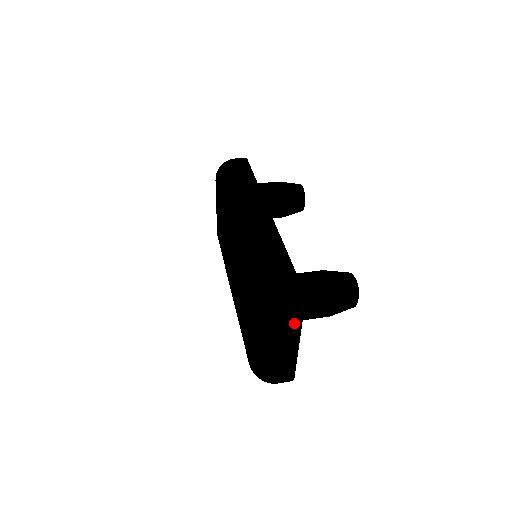
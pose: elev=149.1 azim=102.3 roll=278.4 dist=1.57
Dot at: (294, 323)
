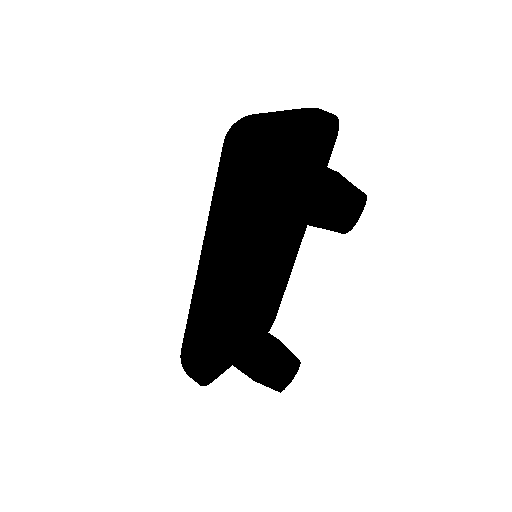
Dot at: occluded
